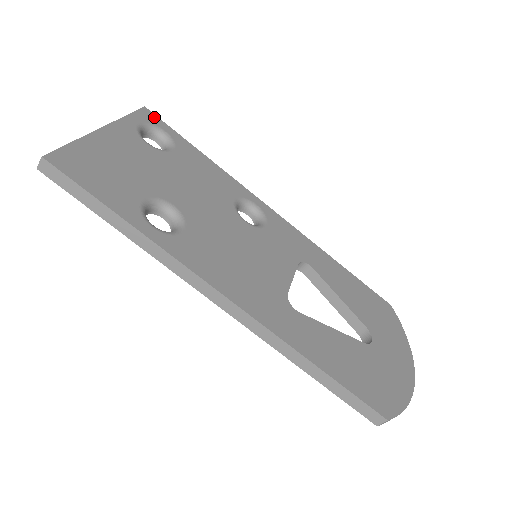
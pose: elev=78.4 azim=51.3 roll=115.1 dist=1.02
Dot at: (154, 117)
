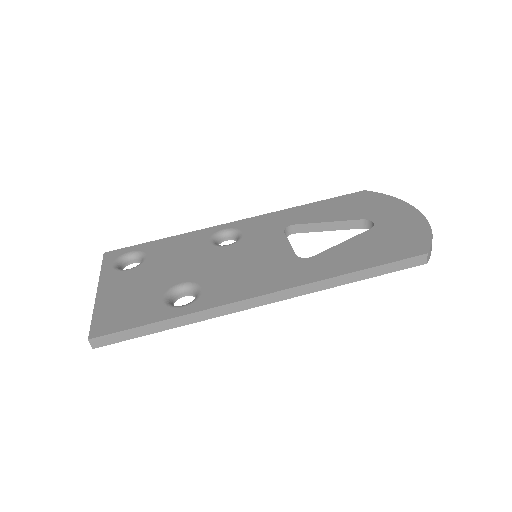
Dot at: (115, 252)
